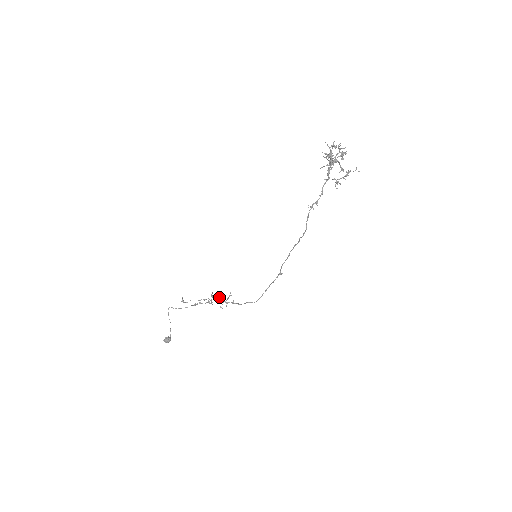
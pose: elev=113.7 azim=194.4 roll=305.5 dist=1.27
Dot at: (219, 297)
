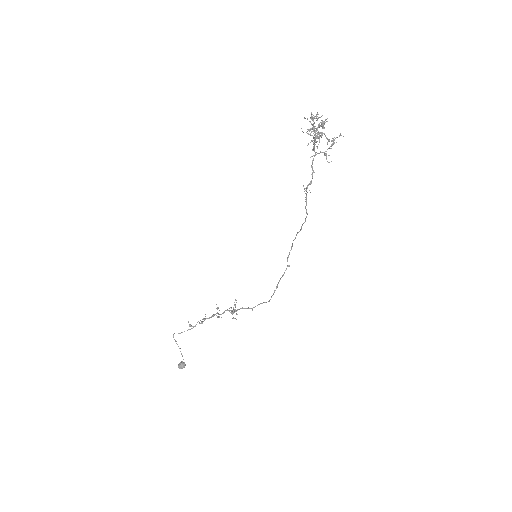
Dot at: occluded
